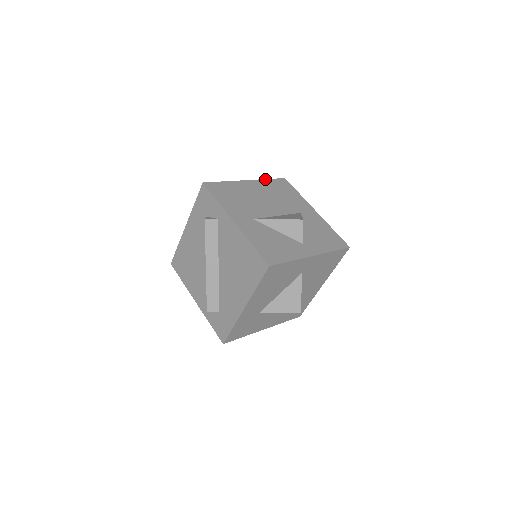
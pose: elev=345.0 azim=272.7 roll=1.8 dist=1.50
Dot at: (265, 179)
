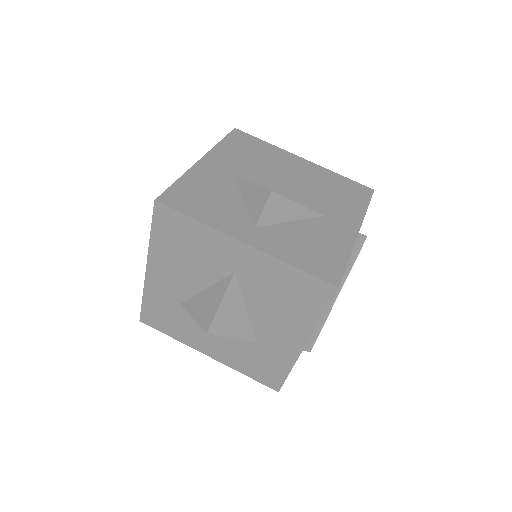
Dot at: occluded
